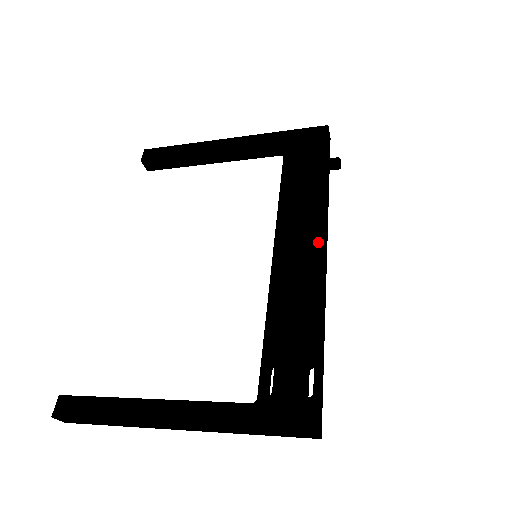
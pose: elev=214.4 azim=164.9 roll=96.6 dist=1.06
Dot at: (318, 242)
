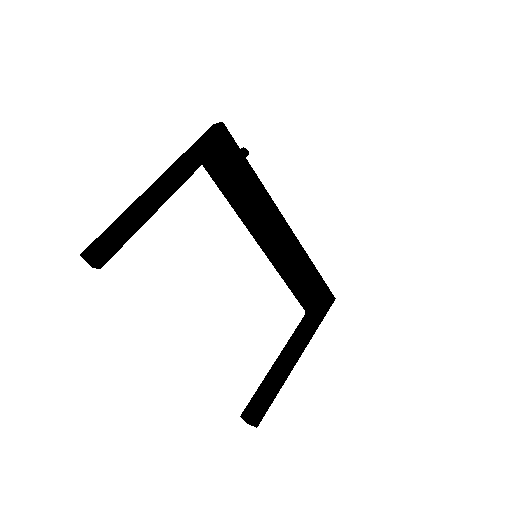
Dot at: (283, 222)
